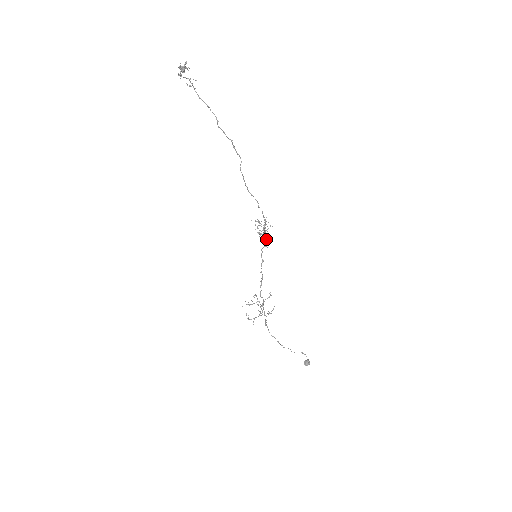
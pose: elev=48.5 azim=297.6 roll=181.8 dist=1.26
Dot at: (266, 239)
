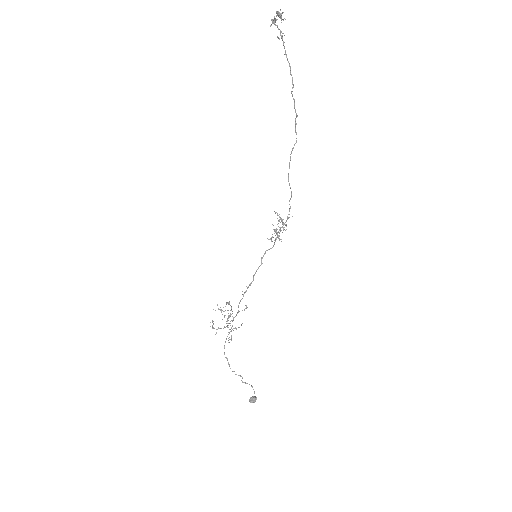
Dot at: (279, 240)
